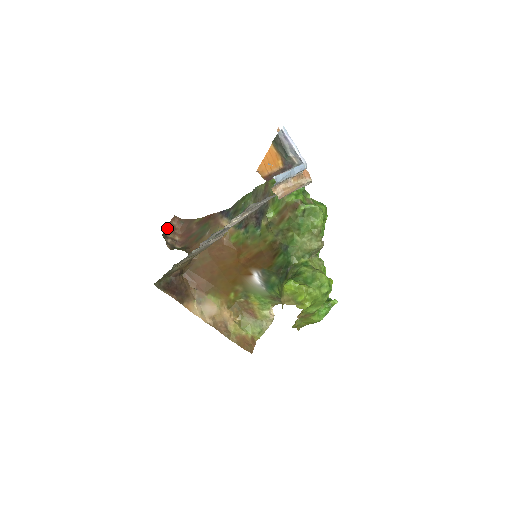
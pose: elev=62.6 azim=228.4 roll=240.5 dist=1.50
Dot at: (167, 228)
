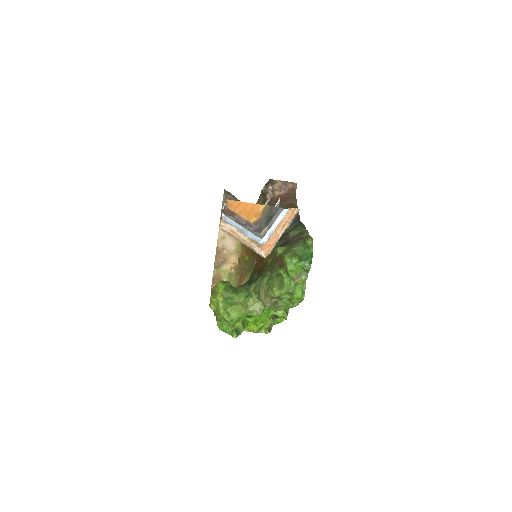
Dot at: (282, 182)
